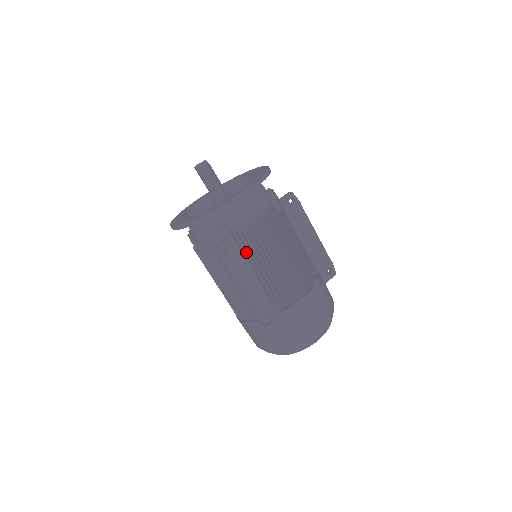
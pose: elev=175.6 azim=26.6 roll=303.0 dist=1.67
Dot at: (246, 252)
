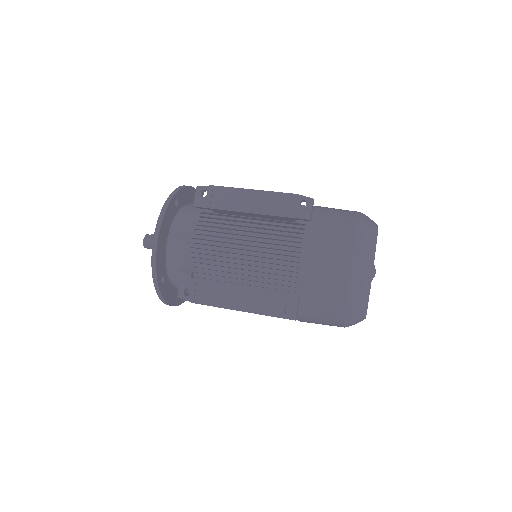
Dot at: (216, 271)
